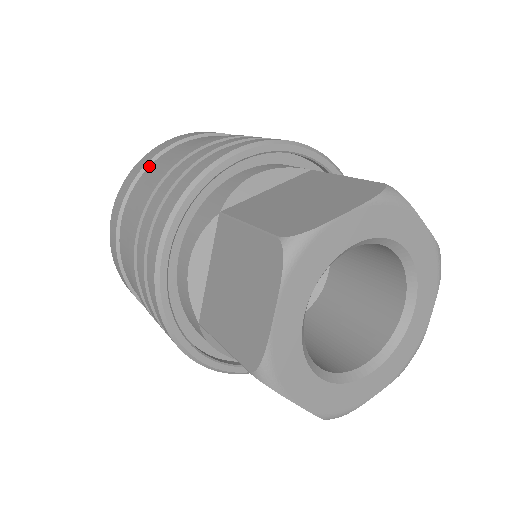
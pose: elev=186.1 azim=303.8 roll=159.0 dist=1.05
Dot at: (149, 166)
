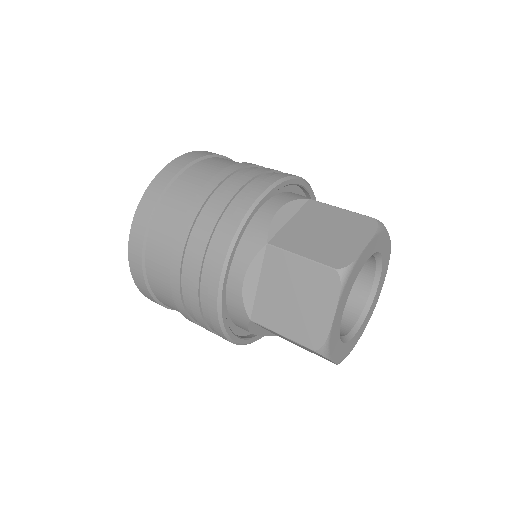
Dot at: (165, 193)
